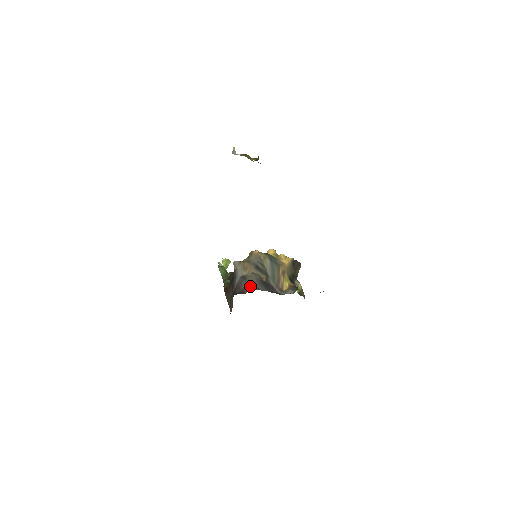
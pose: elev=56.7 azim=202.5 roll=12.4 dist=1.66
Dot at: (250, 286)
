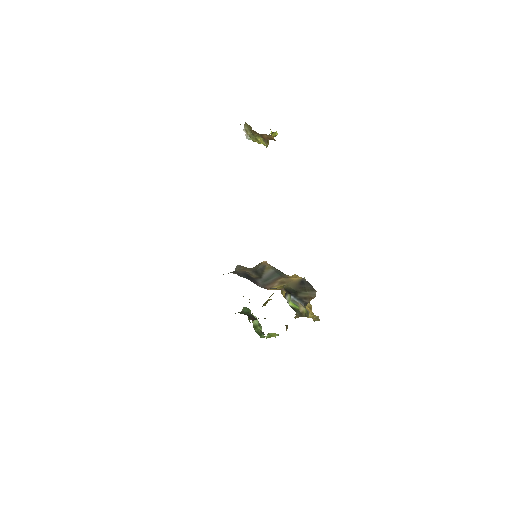
Dot at: occluded
